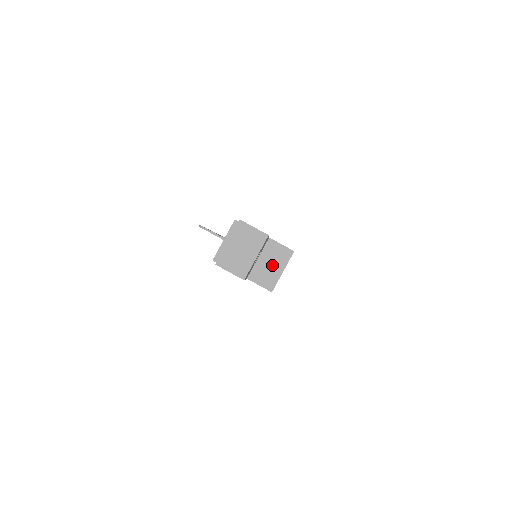
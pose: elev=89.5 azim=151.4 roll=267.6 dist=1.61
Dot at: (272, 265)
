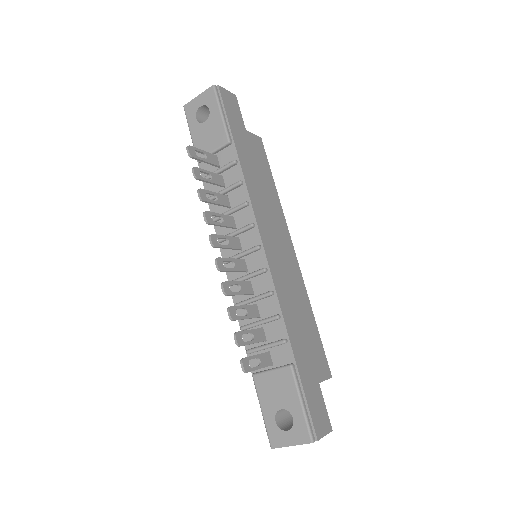
Dot at: occluded
